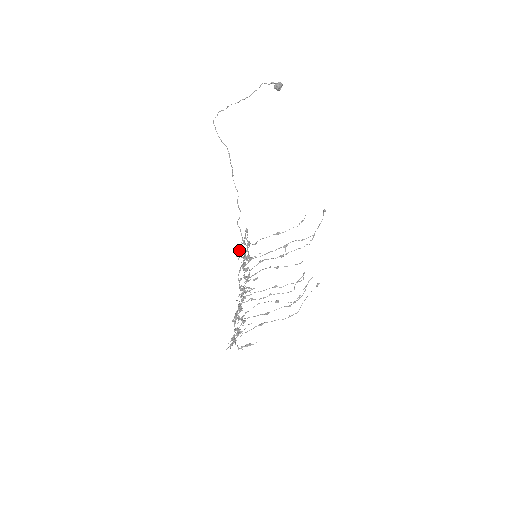
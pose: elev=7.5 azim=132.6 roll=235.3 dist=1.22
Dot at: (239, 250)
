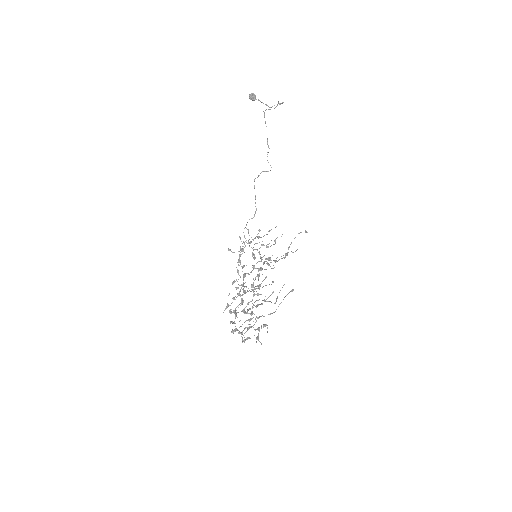
Dot at: (242, 246)
